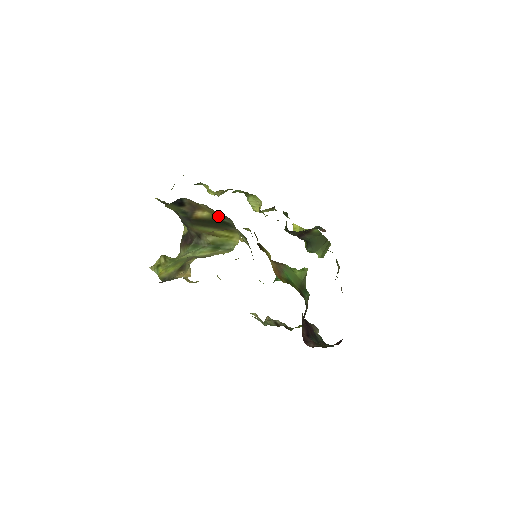
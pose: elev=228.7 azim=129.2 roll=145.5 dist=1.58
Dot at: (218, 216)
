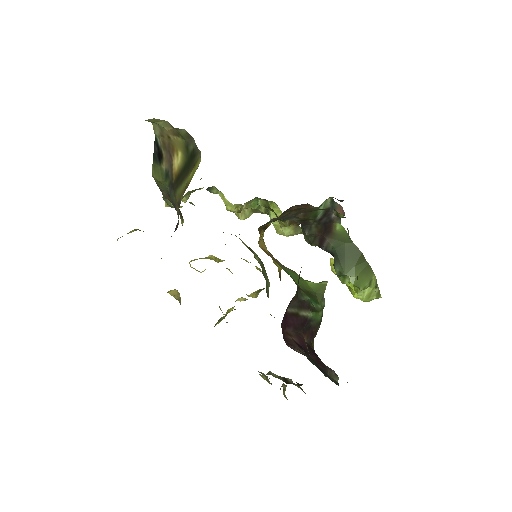
Dot at: (187, 149)
